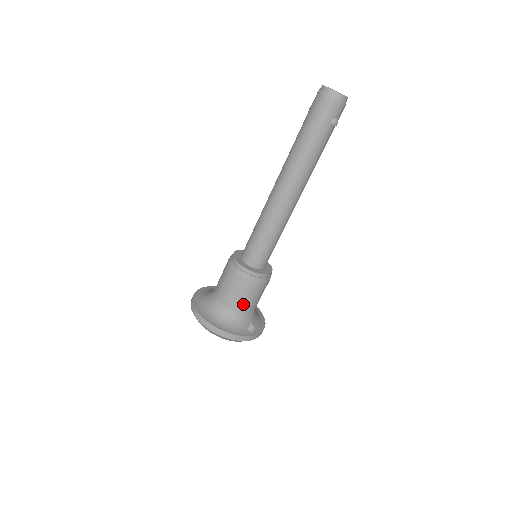
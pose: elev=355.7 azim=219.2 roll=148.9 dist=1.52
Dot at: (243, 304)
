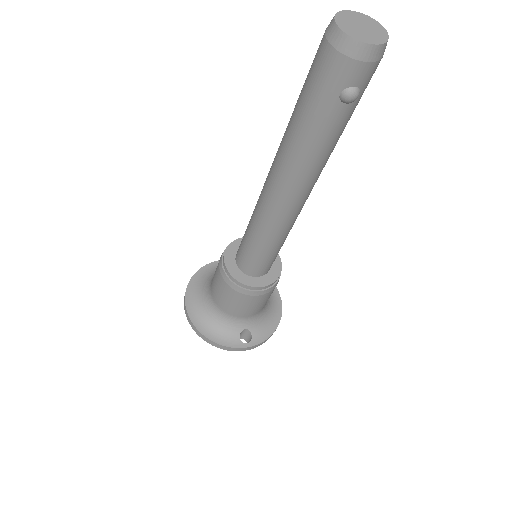
Dot at: (233, 310)
